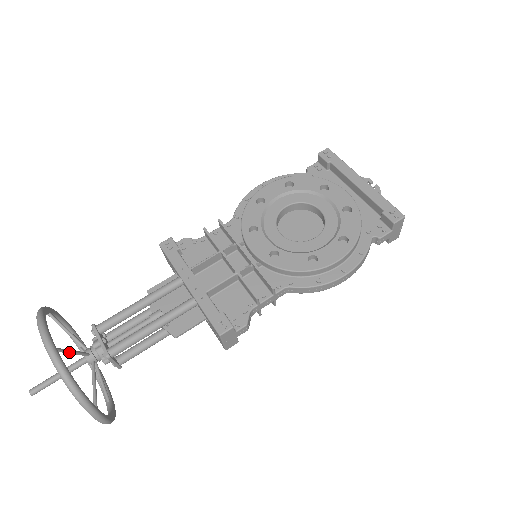
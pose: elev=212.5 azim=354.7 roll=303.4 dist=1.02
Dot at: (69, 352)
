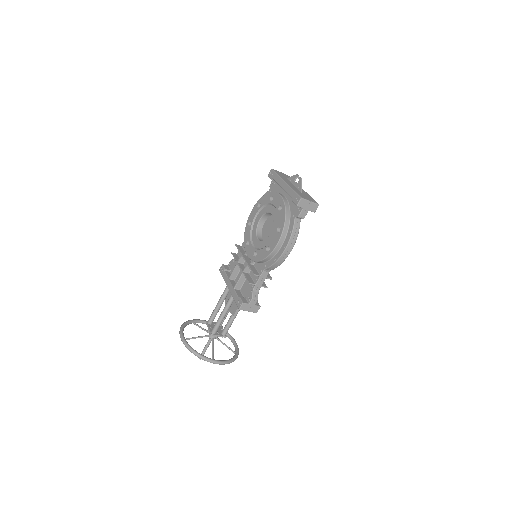
Dot at: (195, 338)
